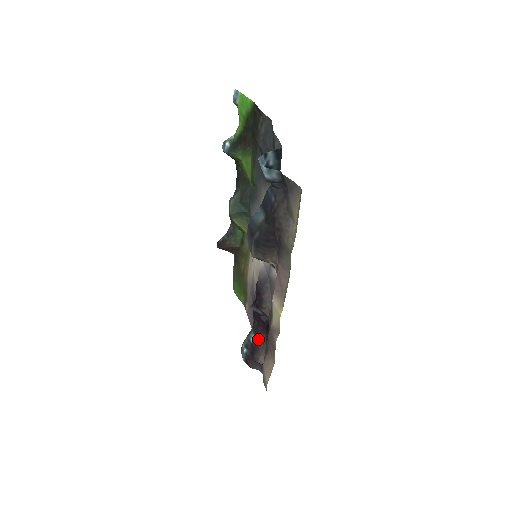
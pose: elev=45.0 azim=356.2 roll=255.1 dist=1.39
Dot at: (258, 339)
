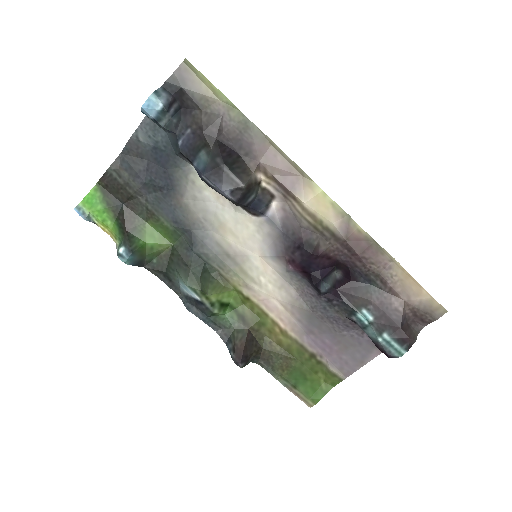
Dot at: (367, 299)
